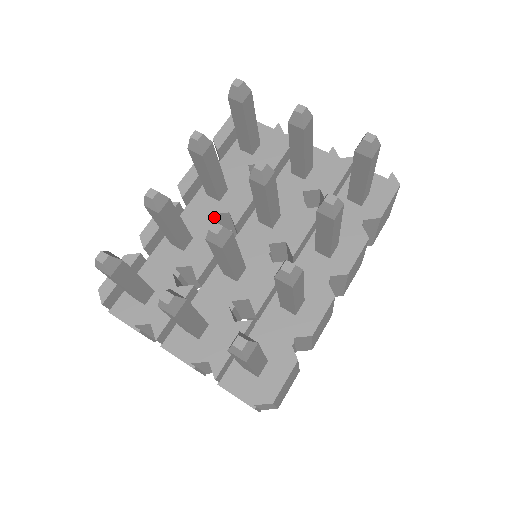
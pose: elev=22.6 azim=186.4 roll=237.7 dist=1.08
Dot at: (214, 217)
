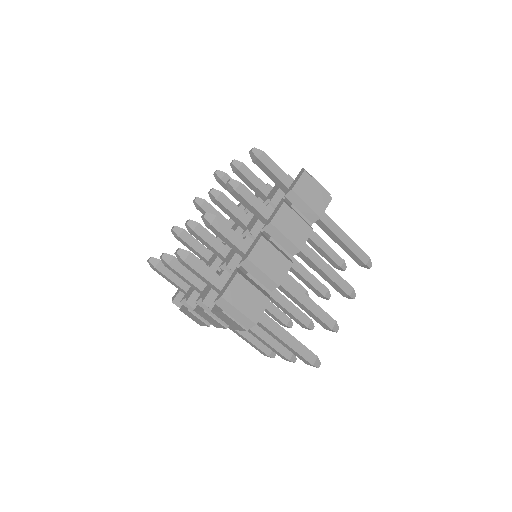
Dot at: occluded
